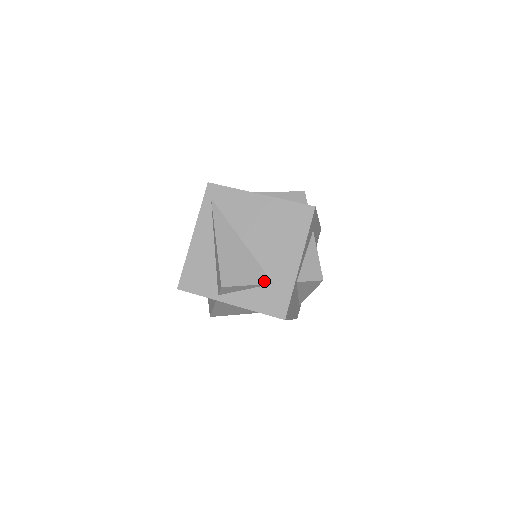
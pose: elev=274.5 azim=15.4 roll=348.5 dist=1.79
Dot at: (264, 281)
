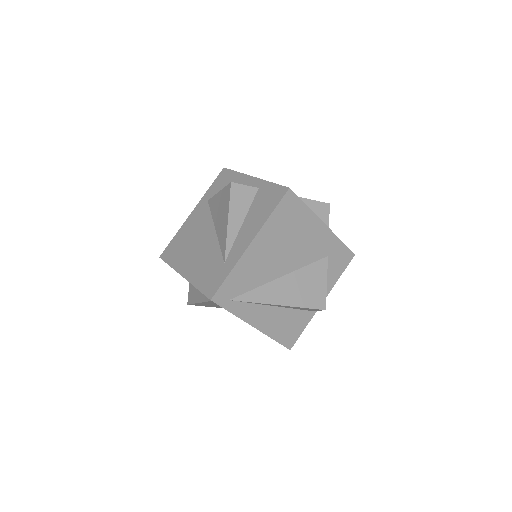
Dot at: (325, 265)
